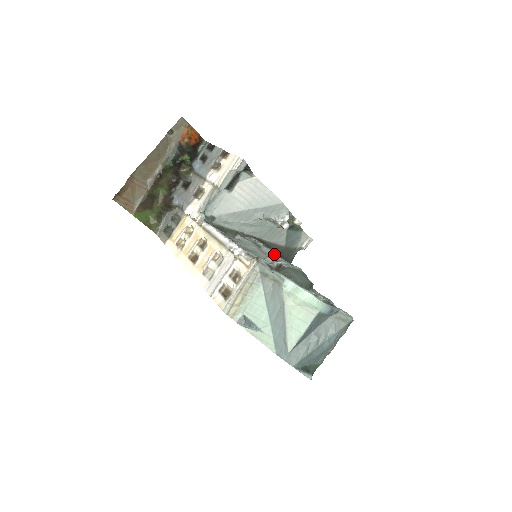
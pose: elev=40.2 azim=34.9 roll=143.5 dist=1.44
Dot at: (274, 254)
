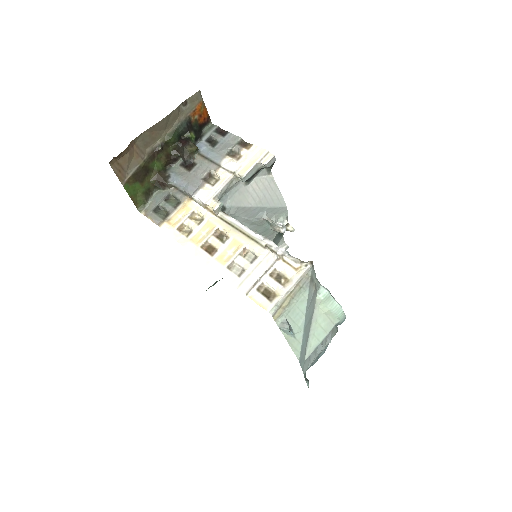
Dot at: occluded
